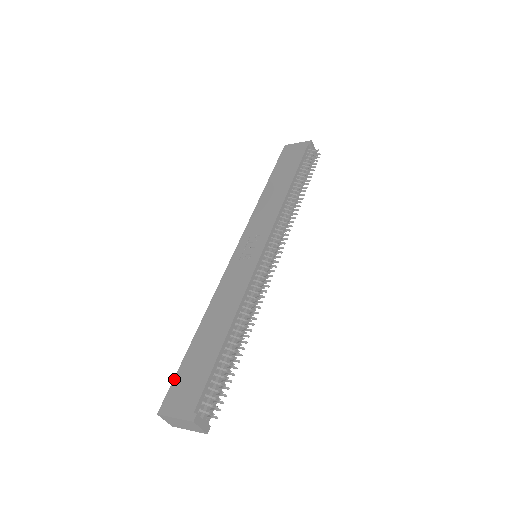
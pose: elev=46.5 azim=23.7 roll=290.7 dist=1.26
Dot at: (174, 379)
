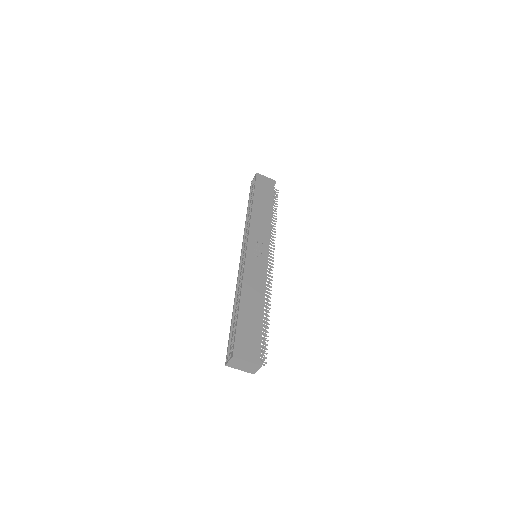
Dot at: (236, 334)
